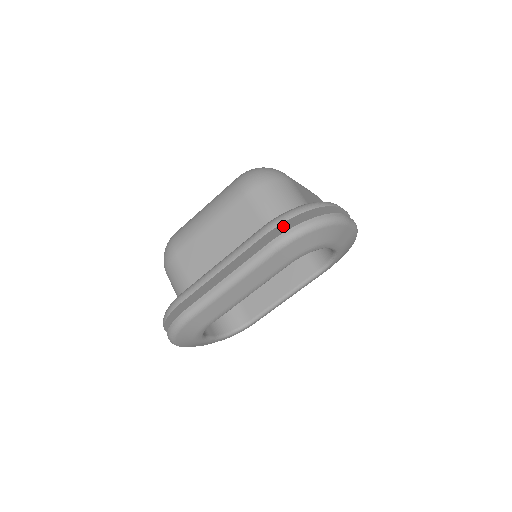
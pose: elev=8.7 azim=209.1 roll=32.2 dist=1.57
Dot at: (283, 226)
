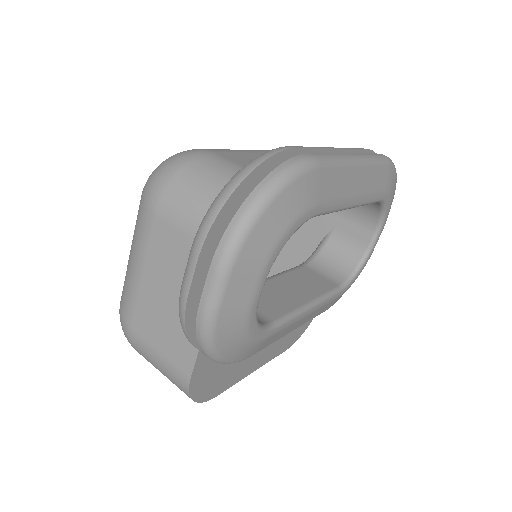
Dot at: occluded
